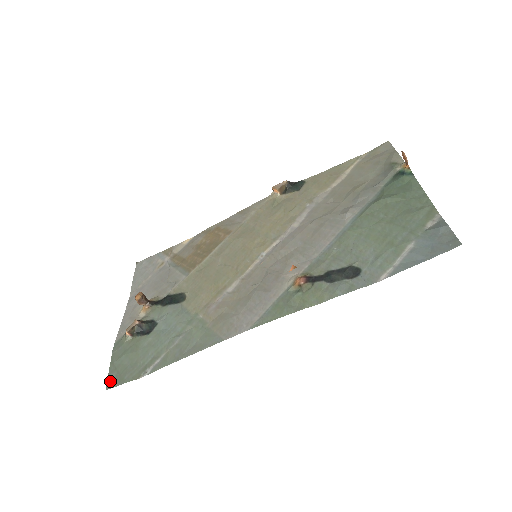
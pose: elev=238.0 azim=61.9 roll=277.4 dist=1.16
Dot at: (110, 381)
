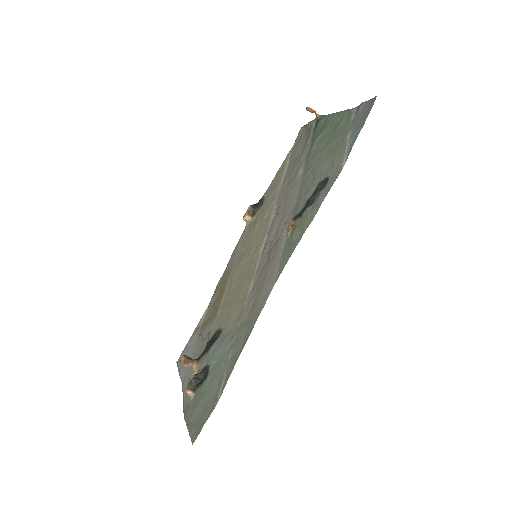
Dot at: (193, 435)
